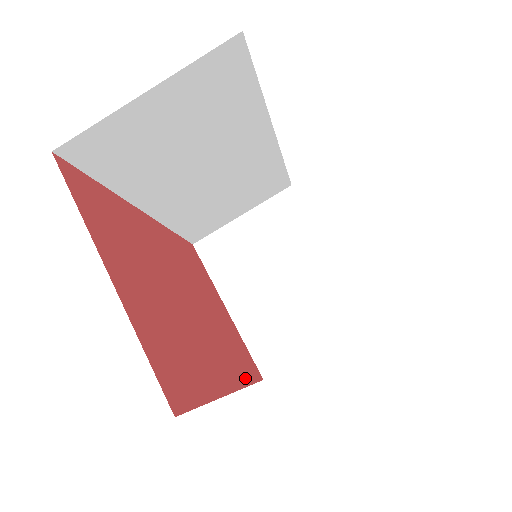
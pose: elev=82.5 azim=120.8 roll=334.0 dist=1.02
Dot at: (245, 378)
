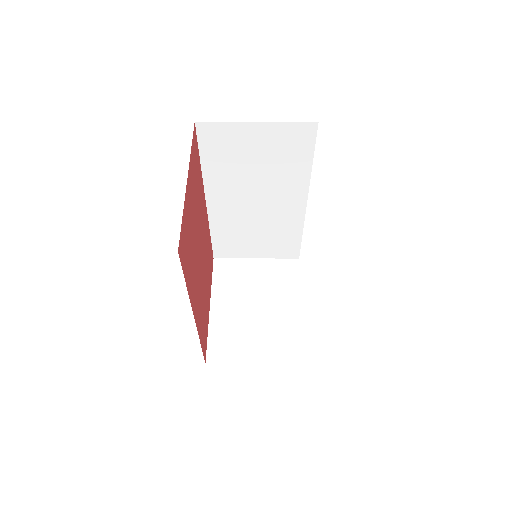
Dot at: (200, 334)
